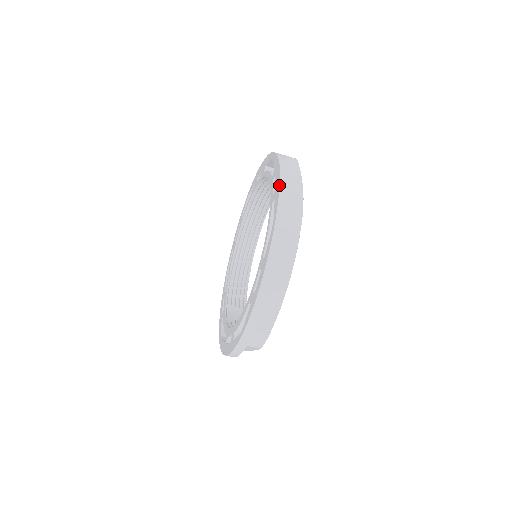
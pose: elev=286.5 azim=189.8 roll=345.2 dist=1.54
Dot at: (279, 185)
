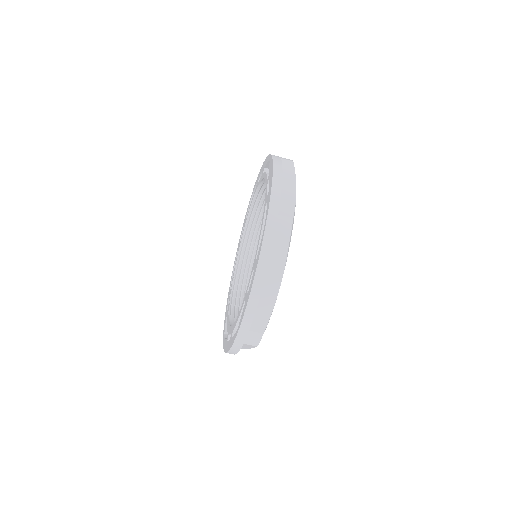
Dot at: (271, 188)
